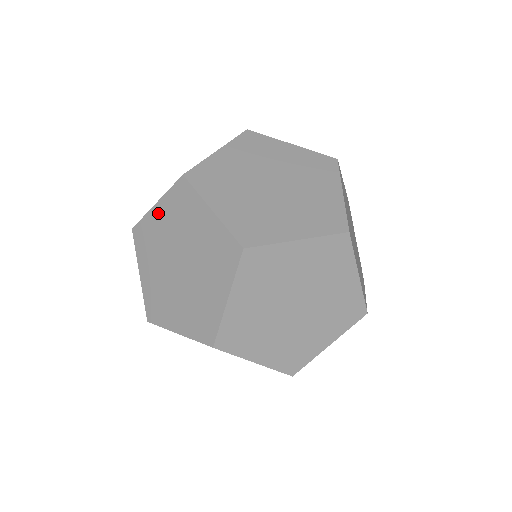
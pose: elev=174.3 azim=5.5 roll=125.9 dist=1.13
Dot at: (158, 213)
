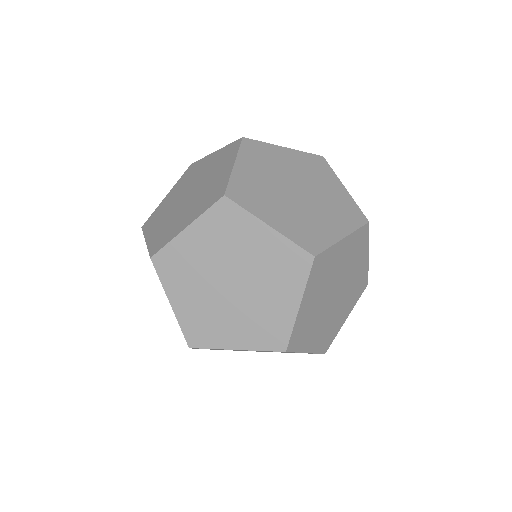
Dot at: occluded
